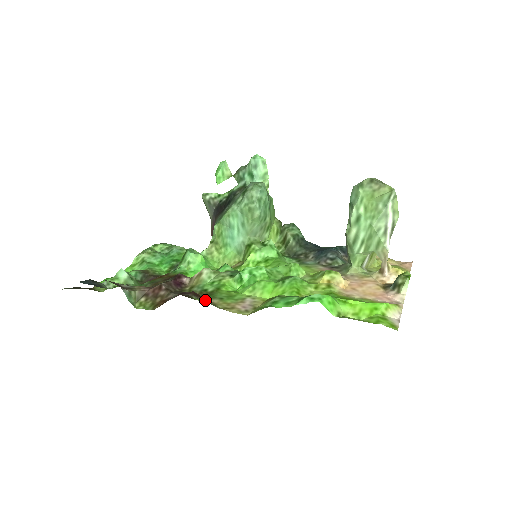
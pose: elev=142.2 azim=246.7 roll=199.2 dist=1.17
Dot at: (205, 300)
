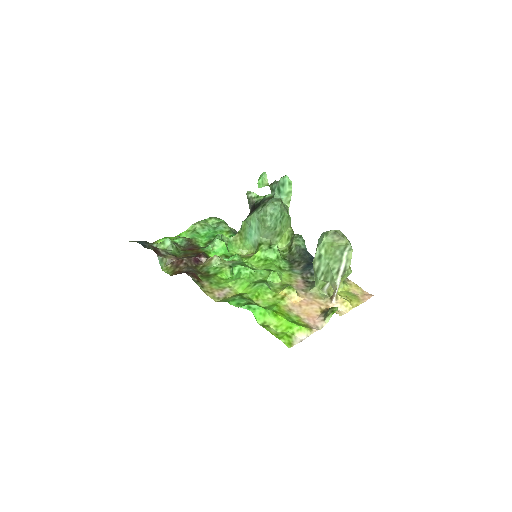
Dot at: (199, 281)
